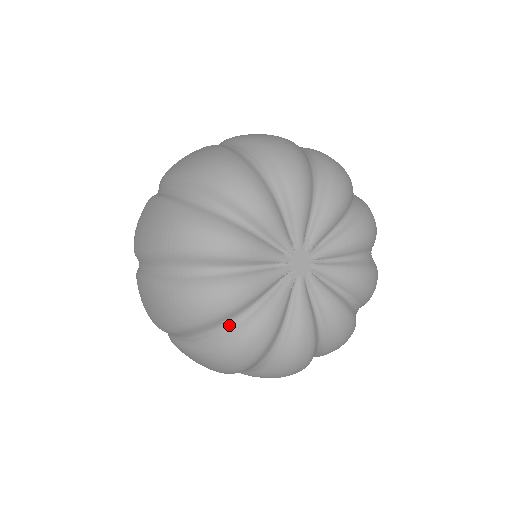
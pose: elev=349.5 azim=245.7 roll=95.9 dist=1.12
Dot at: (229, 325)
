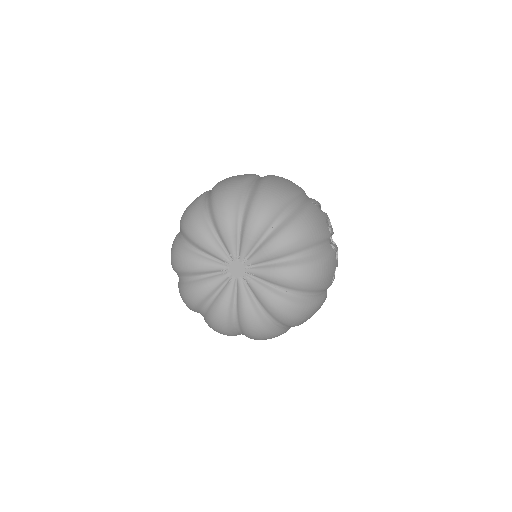
Dot at: (205, 309)
